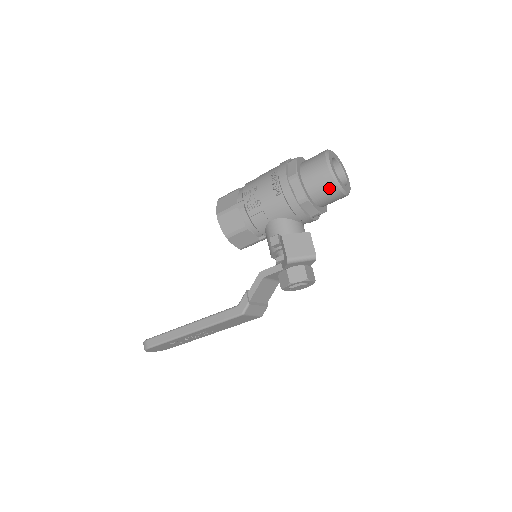
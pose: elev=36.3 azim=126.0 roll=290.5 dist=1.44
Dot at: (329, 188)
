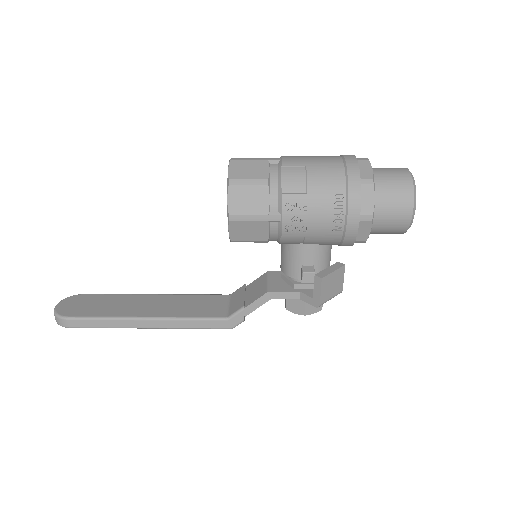
Dot at: (394, 233)
